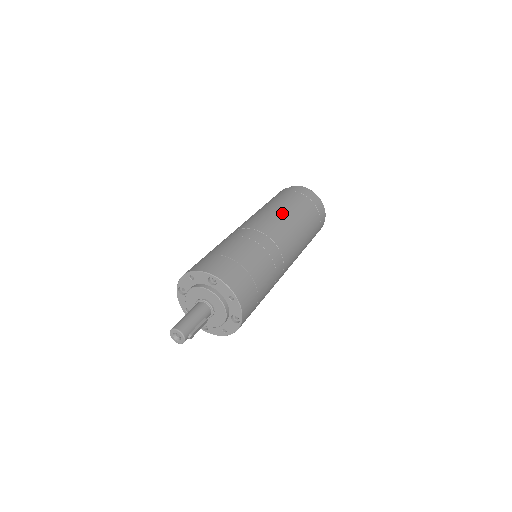
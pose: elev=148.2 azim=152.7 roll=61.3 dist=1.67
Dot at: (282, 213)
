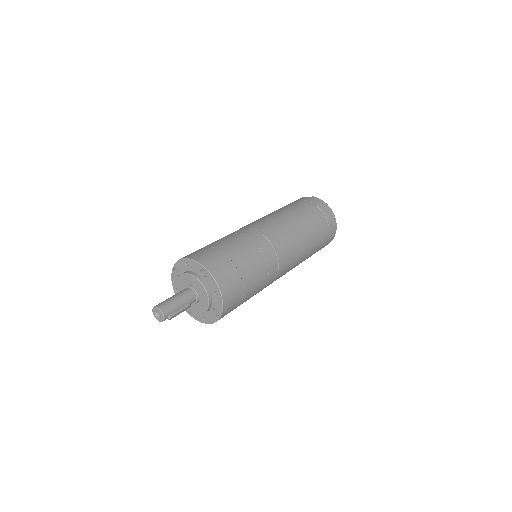
Dot at: (292, 222)
